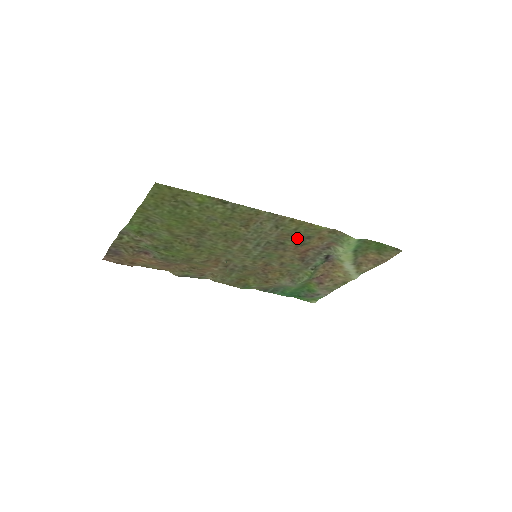
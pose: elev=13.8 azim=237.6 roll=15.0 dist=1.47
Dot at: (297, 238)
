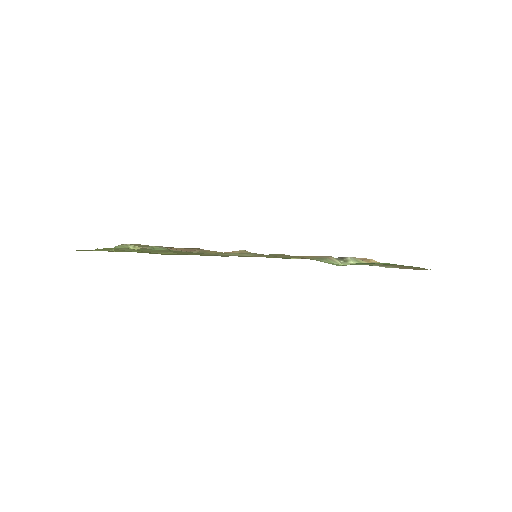
Dot at: occluded
